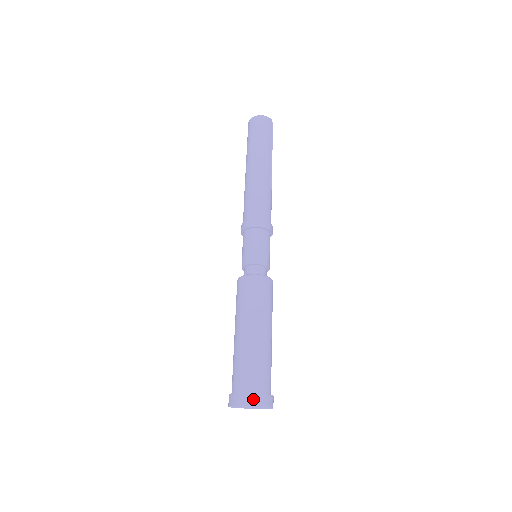
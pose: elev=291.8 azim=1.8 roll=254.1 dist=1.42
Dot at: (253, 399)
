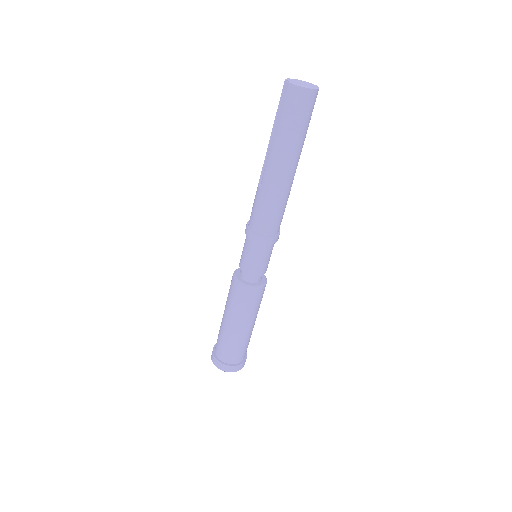
Dot at: (239, 368)
